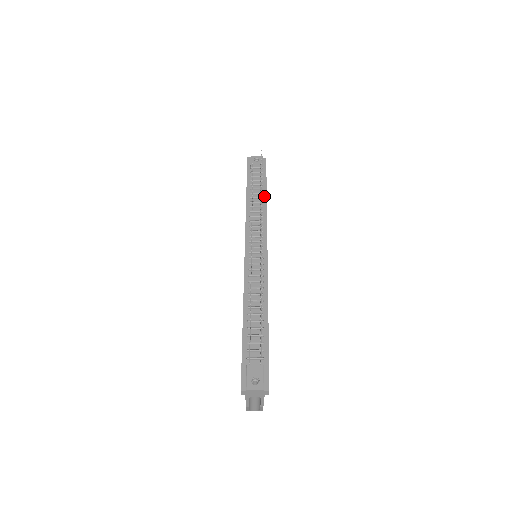
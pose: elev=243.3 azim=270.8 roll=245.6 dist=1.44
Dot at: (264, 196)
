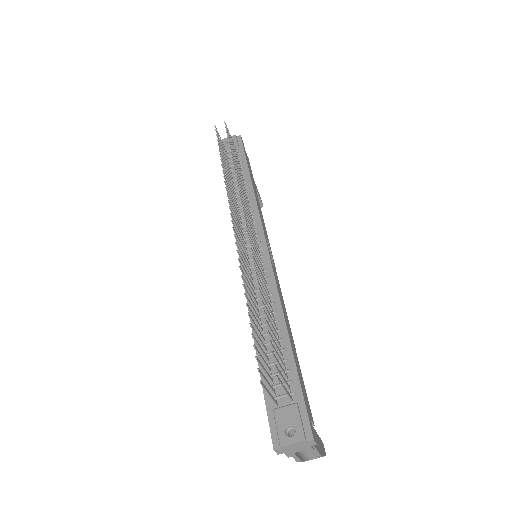
Dot at: (248, 180)
